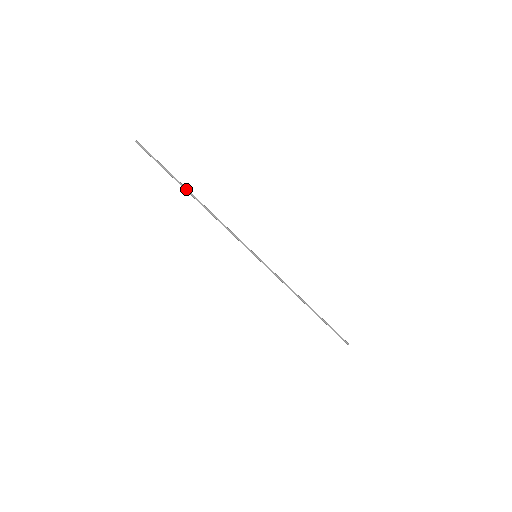
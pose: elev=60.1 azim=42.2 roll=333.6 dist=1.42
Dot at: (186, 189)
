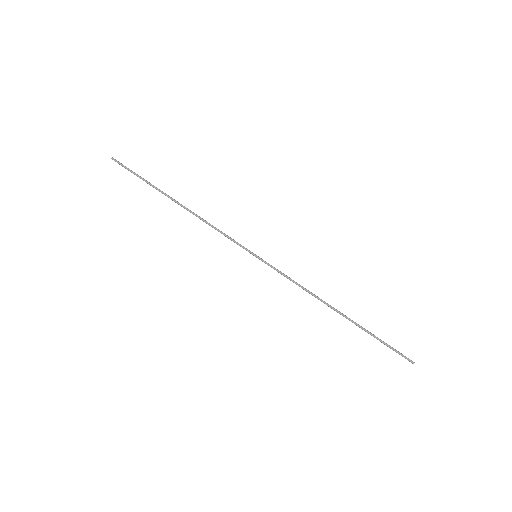
Dot at: (166, 194)
